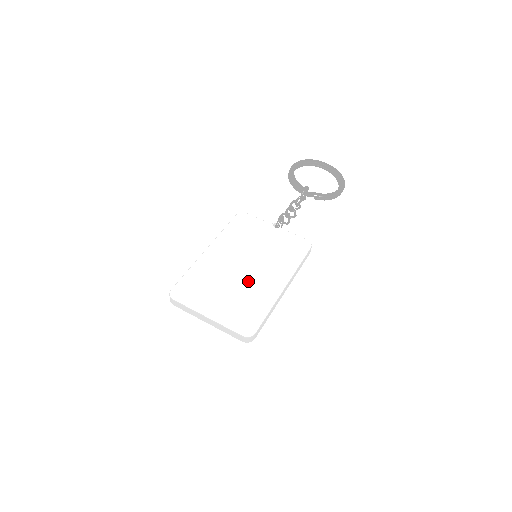
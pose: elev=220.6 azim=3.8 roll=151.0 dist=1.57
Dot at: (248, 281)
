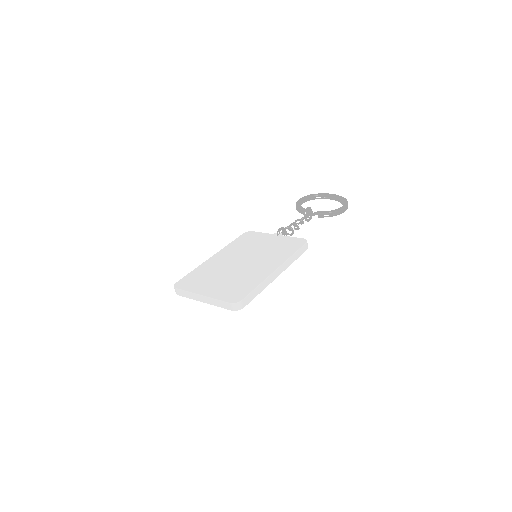
Dot at: (243, 269)
